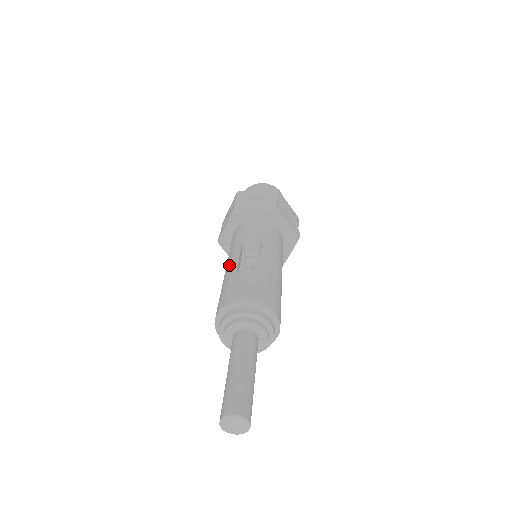
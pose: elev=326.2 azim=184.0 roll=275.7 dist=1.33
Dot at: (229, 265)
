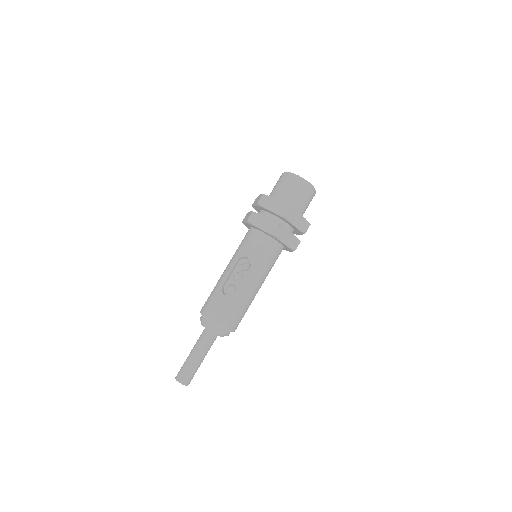
Dot at: (225, 272)
